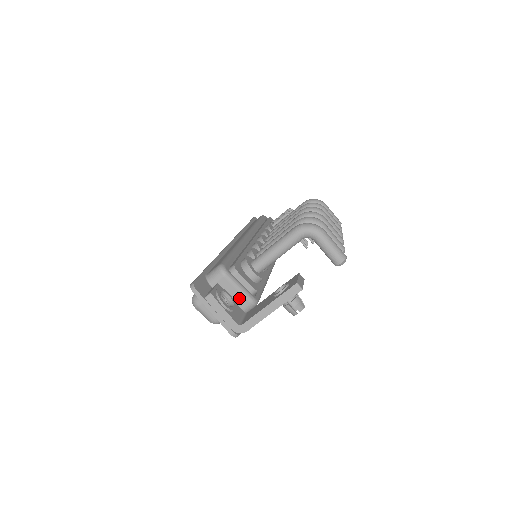
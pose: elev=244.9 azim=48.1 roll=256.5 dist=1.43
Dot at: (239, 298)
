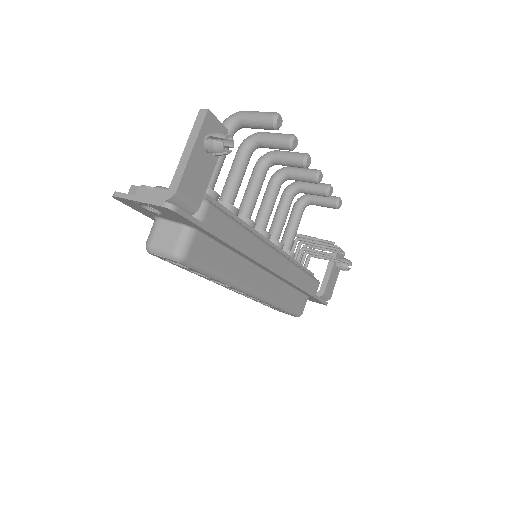
Dot at: occluded
